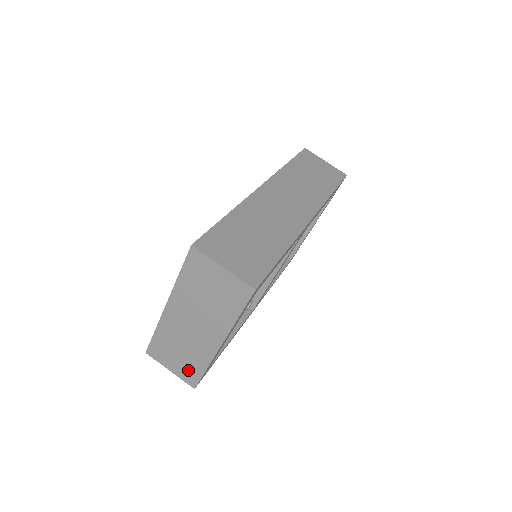
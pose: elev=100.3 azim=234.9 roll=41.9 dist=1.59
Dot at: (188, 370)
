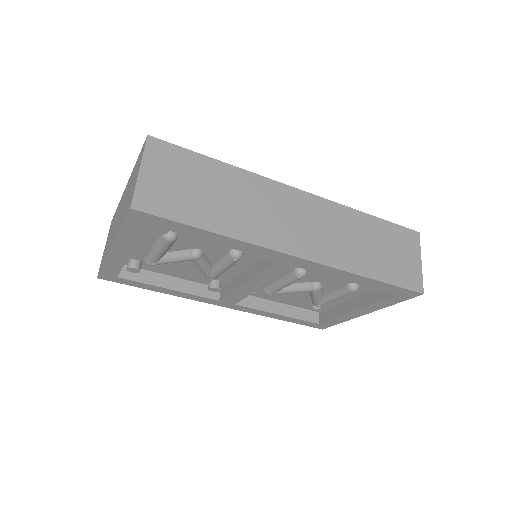
Dot at: occluded
